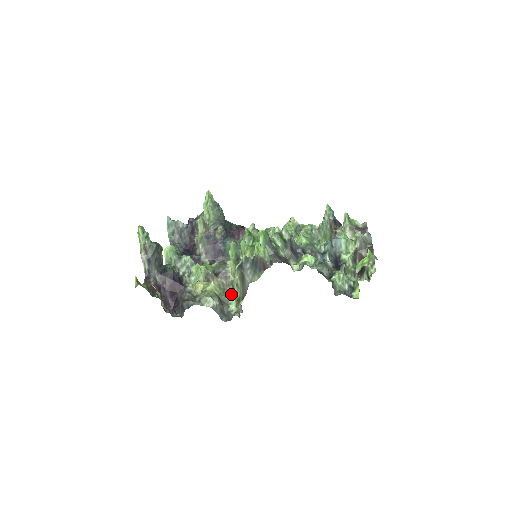
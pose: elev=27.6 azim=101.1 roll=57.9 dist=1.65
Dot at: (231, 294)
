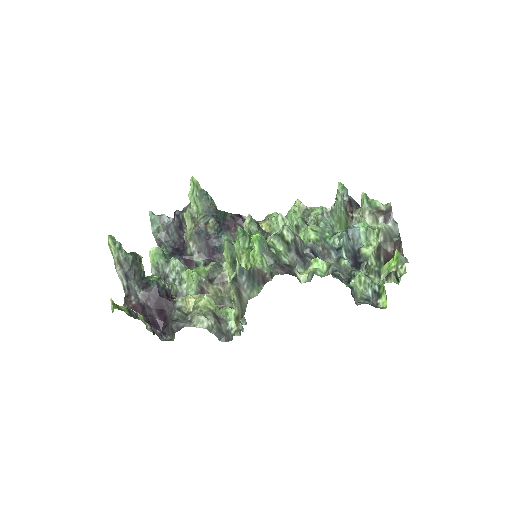
Dot at: (231, 302)
